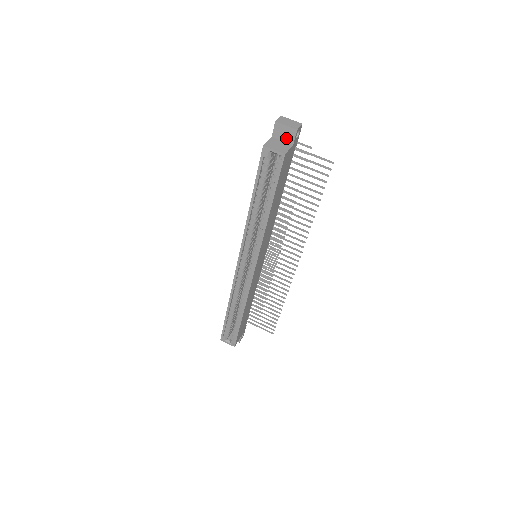
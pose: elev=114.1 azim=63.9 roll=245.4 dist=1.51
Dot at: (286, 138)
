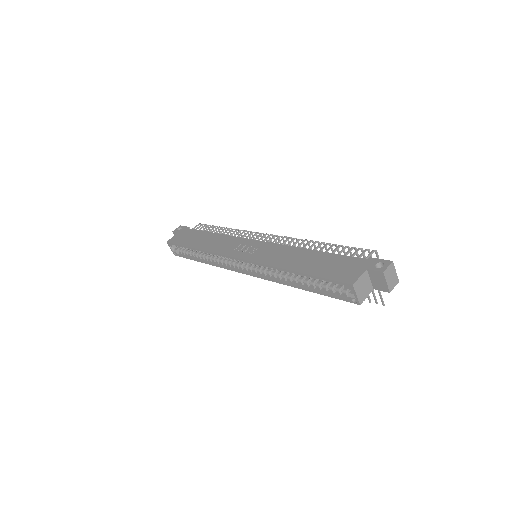
Dot at: (375, 283)
